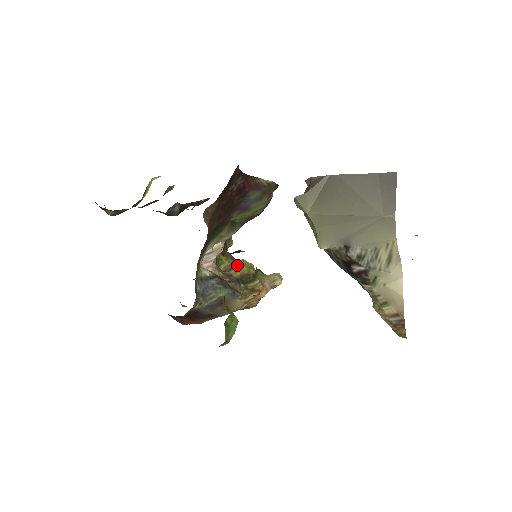
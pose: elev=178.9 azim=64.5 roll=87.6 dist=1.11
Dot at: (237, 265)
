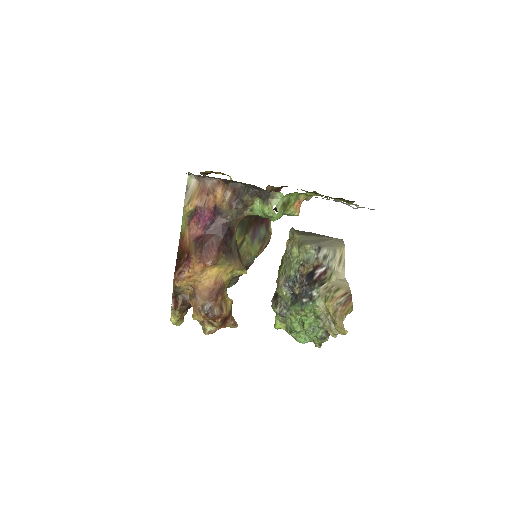
Dot at: occluded
